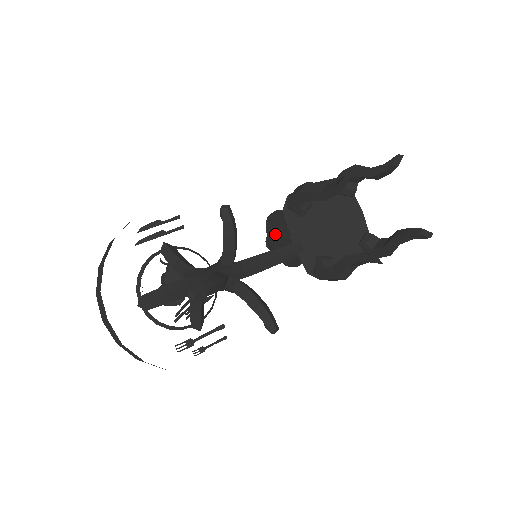
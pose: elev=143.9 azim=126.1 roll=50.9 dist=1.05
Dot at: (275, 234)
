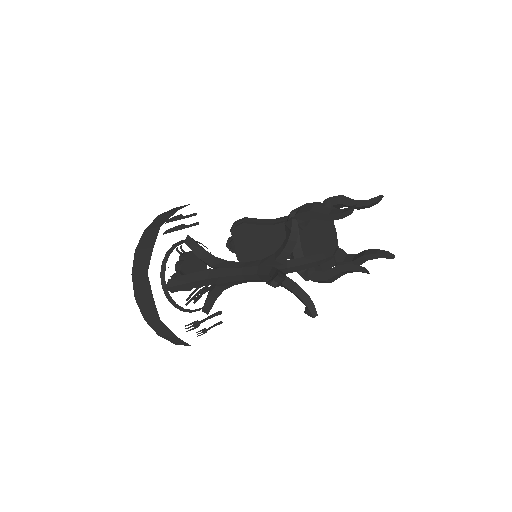
Dot at: (242, 237)
